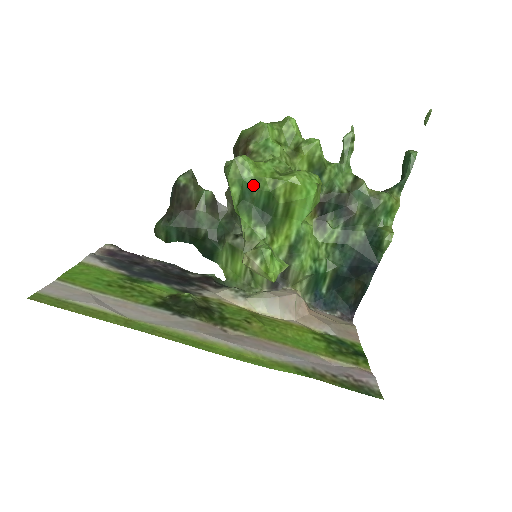
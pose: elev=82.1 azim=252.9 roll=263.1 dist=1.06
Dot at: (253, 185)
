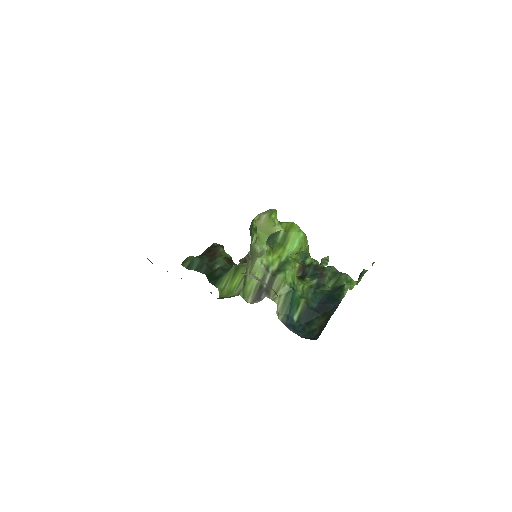
Dot at: occluded
